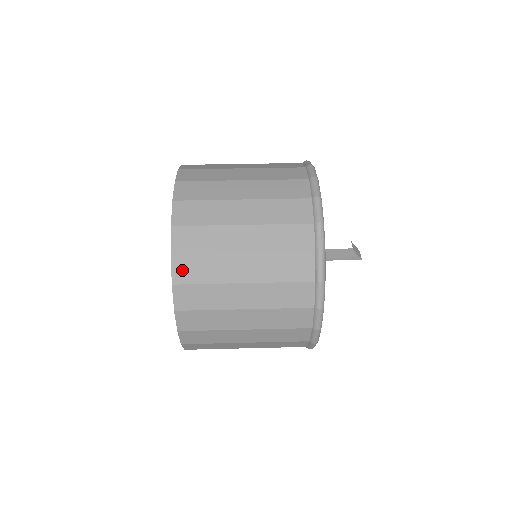
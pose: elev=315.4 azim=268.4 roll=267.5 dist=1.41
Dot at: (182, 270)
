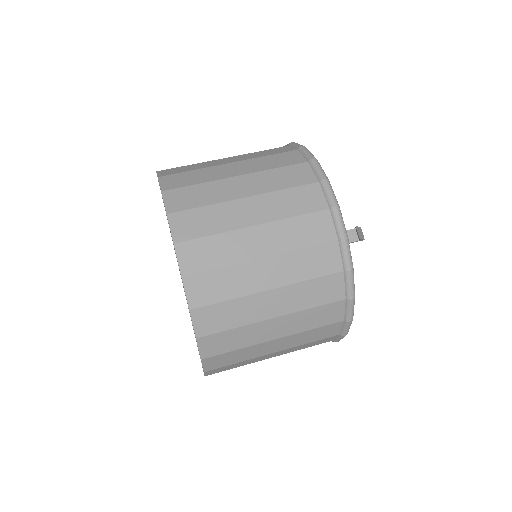
Dot at: (210, 346)
